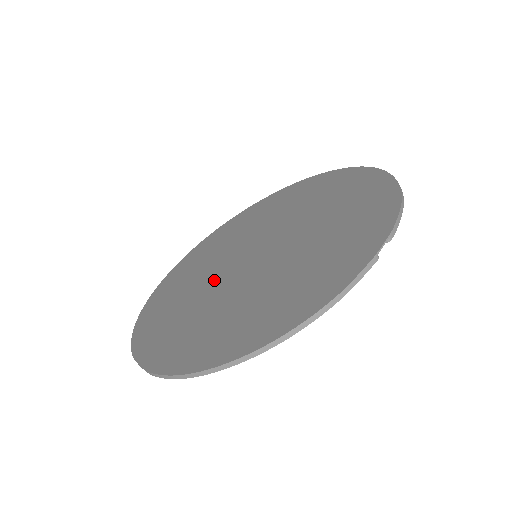
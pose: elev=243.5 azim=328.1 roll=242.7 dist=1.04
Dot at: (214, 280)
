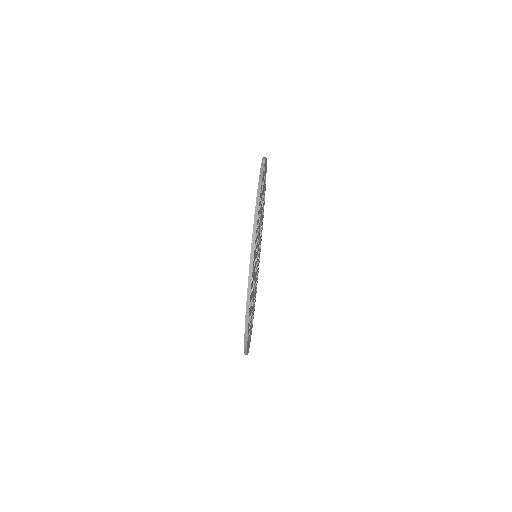
Dot at: occluded
